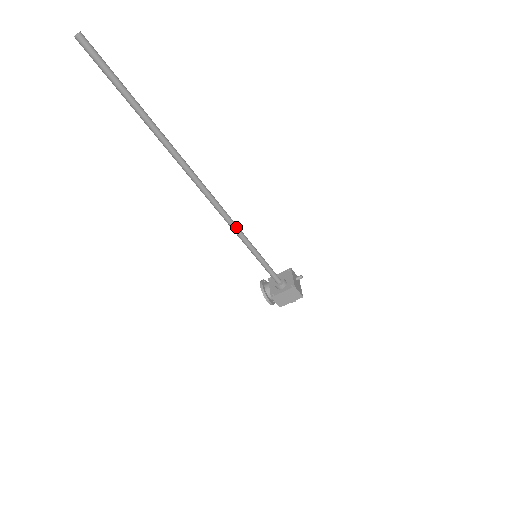
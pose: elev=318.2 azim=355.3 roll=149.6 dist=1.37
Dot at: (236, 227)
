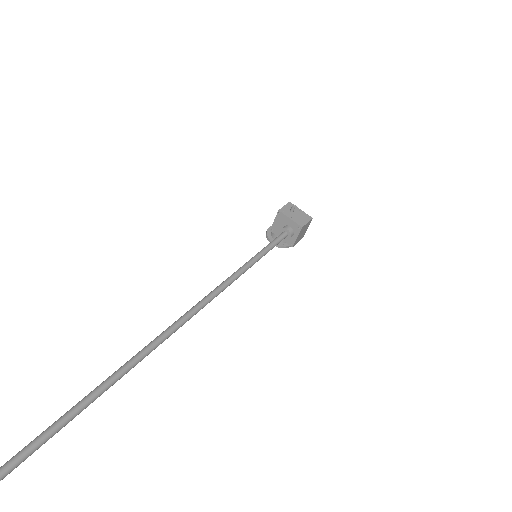
Dot at: (229, 283)
